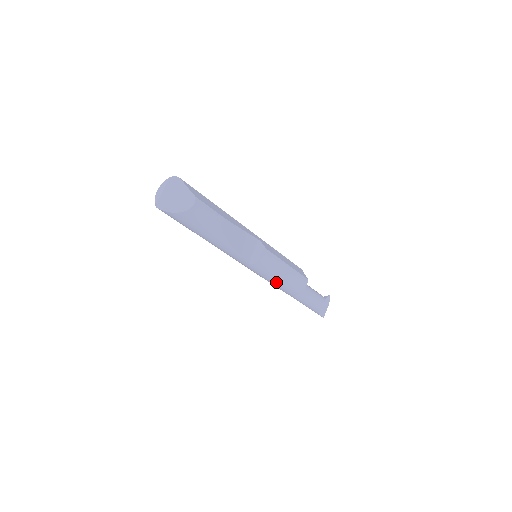
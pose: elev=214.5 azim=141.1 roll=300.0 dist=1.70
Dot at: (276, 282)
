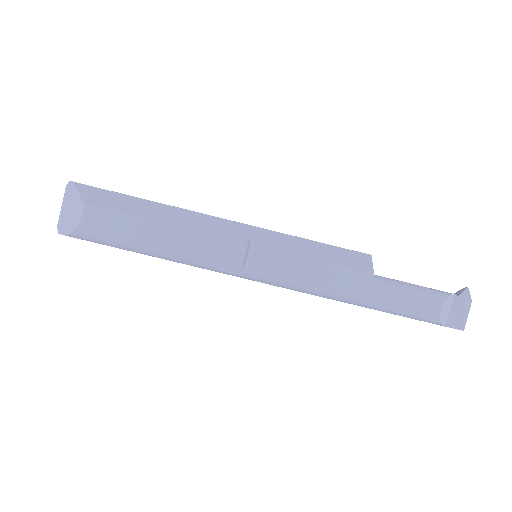
Dot at: (305, 291)
